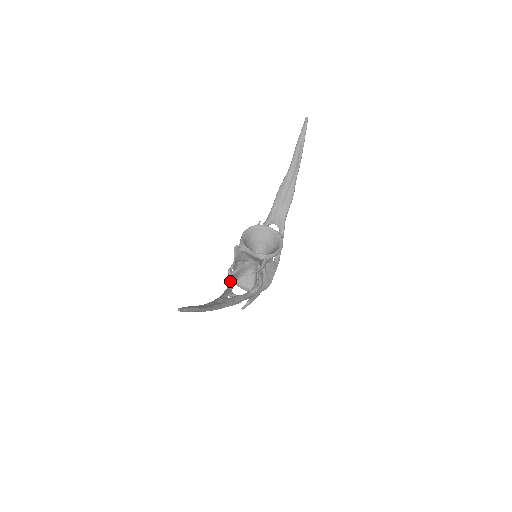
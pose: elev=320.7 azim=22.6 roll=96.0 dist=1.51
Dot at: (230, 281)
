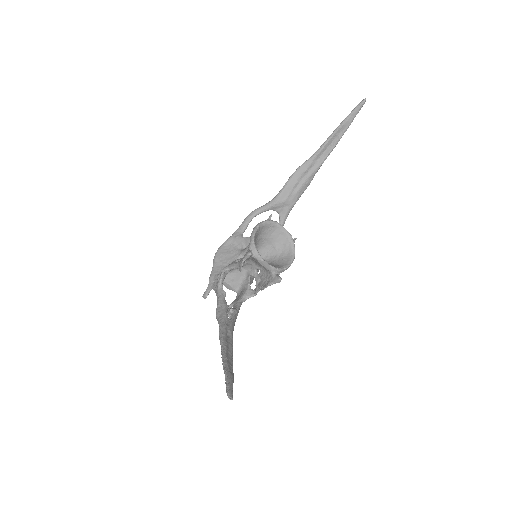
Dot at: (221, 283)
